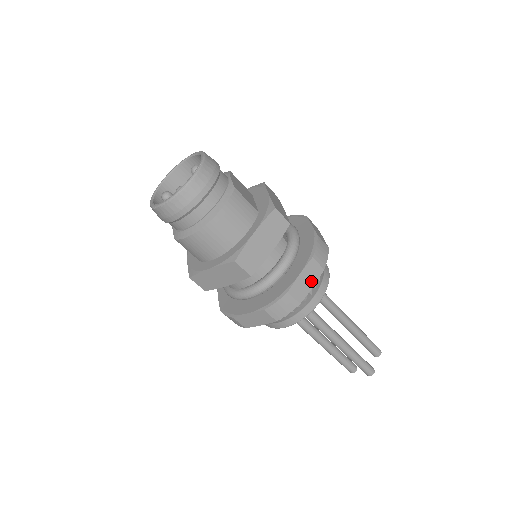
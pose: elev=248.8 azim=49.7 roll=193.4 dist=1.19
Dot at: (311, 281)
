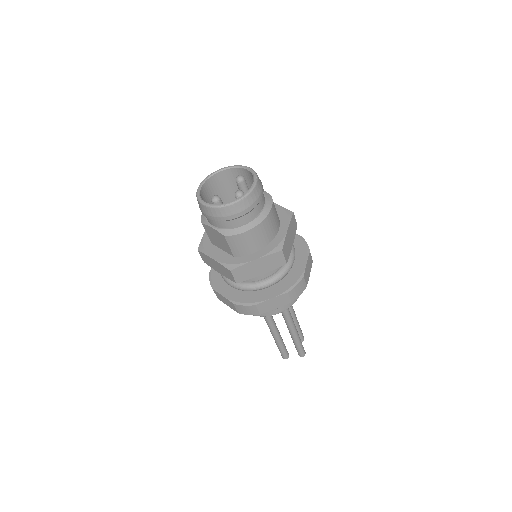
Dot at: (309, 269)
